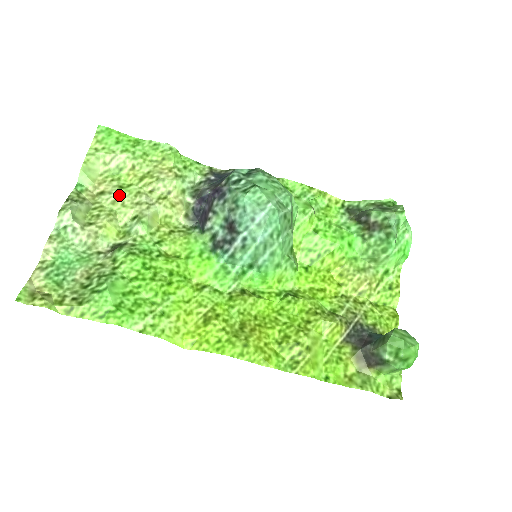
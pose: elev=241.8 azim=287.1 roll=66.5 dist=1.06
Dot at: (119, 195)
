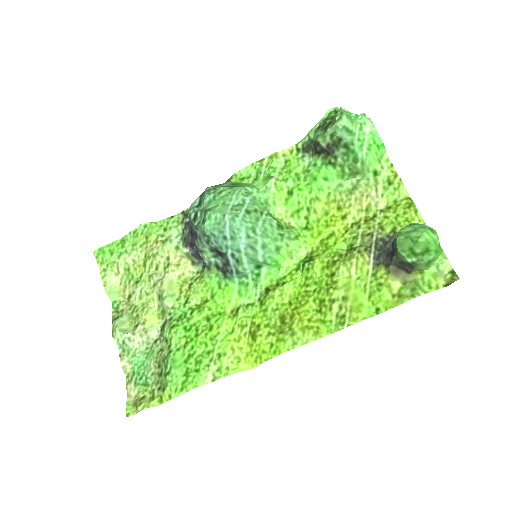
Dot at: (140, 289)
